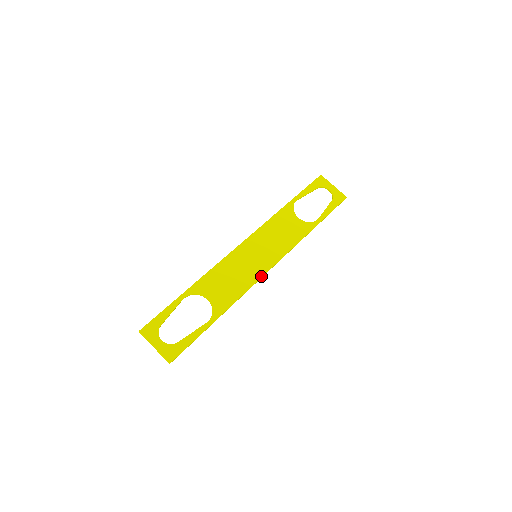
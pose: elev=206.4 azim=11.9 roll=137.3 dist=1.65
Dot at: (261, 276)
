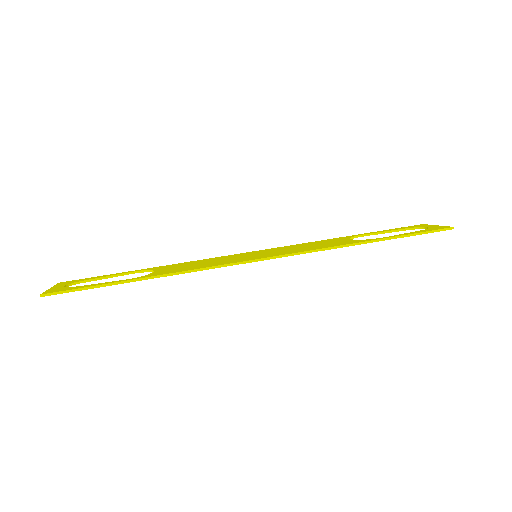
Dot at: (241, 261)
